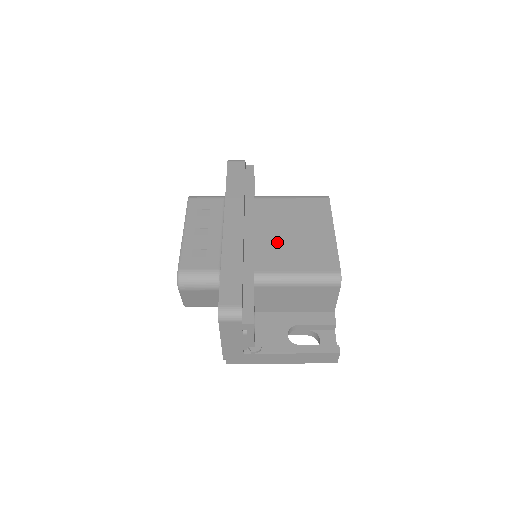
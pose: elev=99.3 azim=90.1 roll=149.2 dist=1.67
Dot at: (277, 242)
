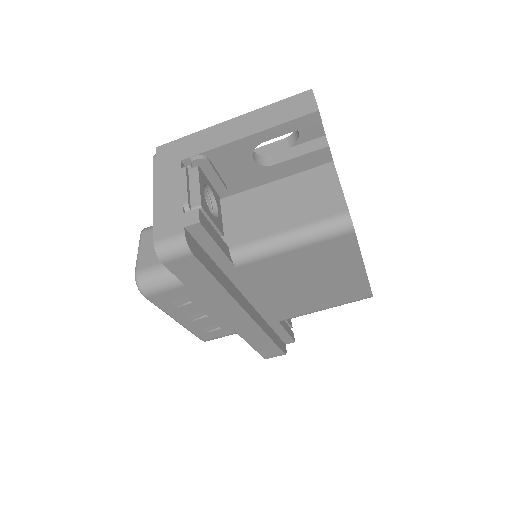
Dot at: (293, 297)
